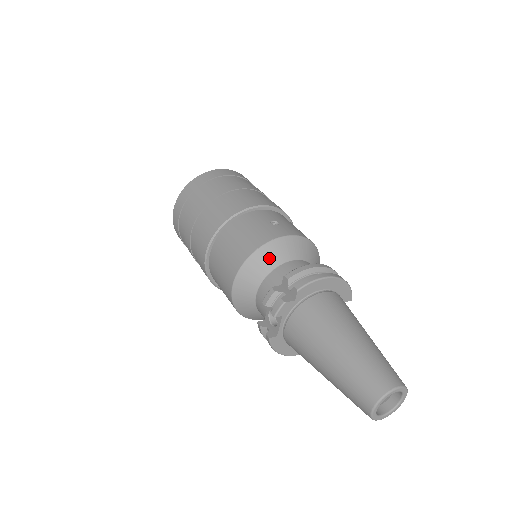
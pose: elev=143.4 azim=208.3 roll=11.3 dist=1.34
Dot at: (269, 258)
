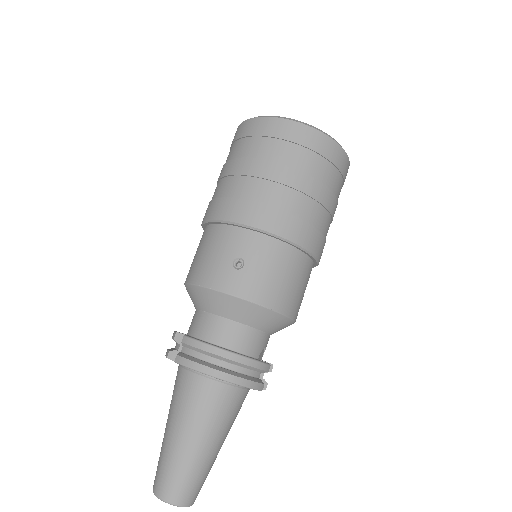
Dot at: (202, 300)
